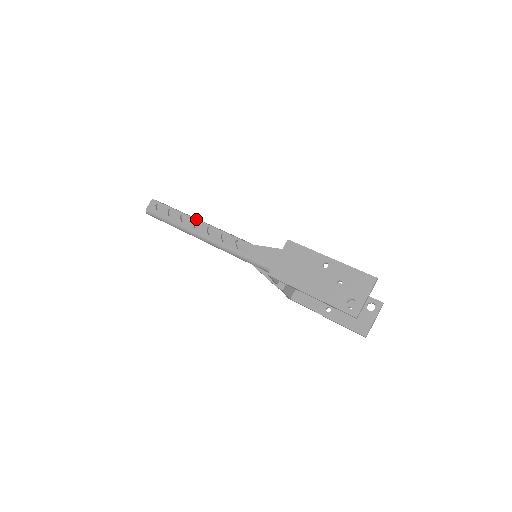
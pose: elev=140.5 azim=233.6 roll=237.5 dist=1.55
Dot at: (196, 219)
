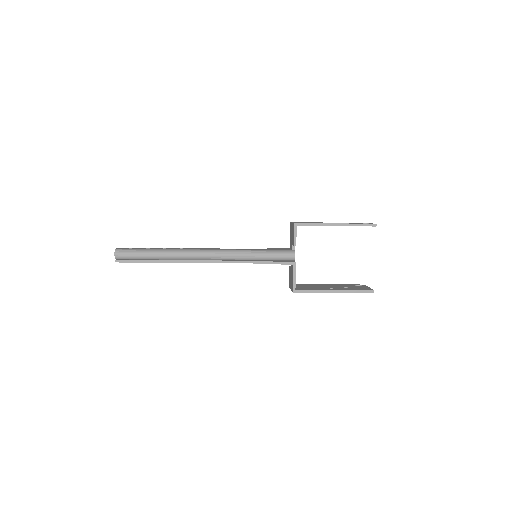
Dot at: (181, 248)
